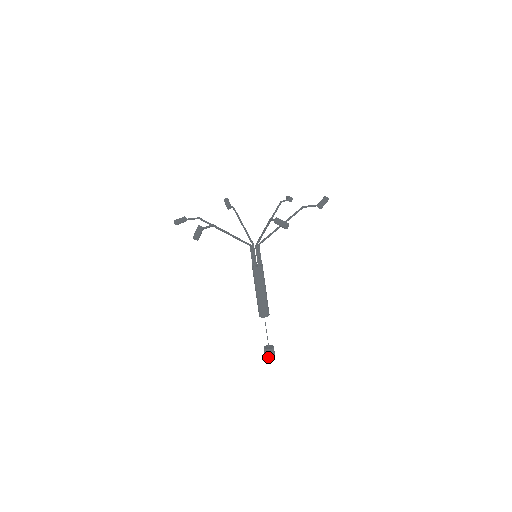
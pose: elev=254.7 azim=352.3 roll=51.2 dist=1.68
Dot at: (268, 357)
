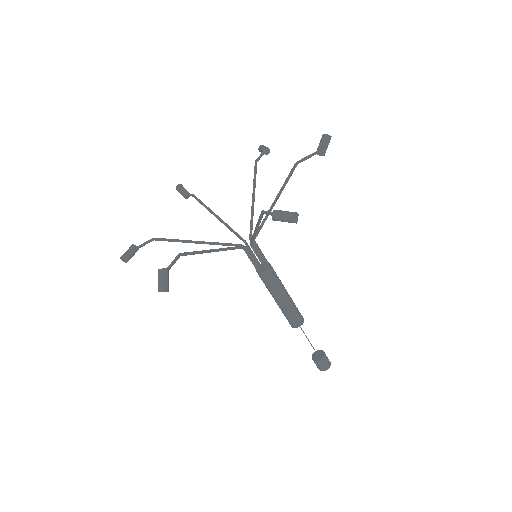
Dot at: (322, 368)
